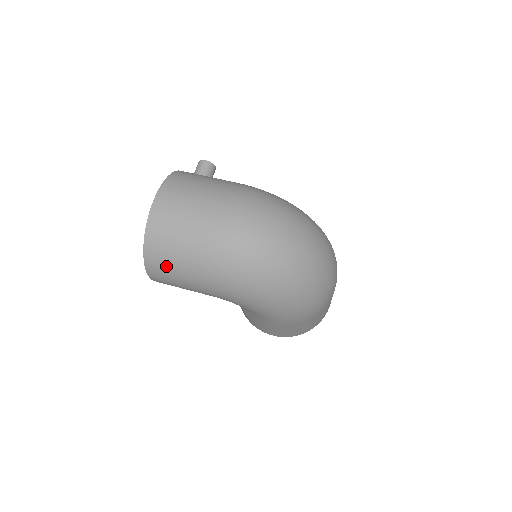
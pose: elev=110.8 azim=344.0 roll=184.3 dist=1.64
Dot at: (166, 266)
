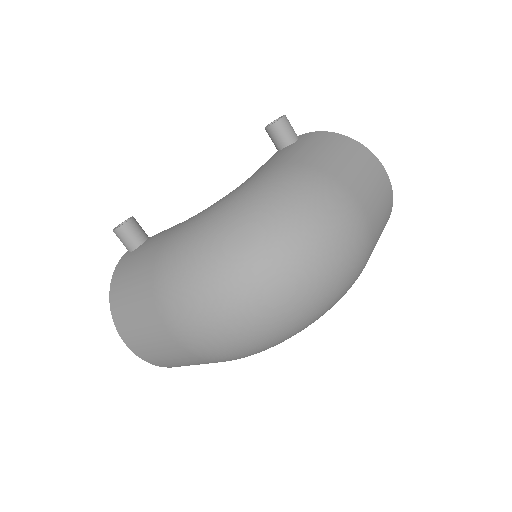
Dot at: occluded
